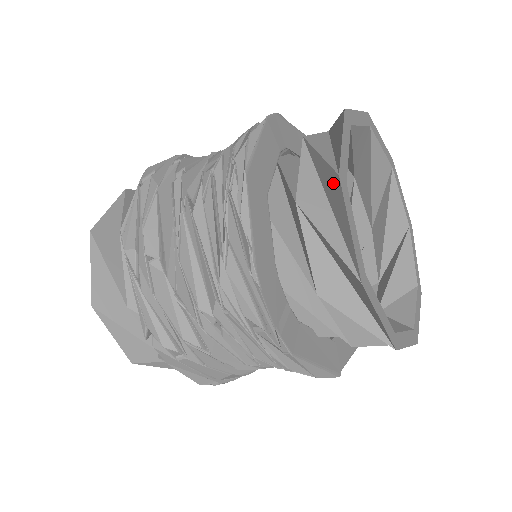
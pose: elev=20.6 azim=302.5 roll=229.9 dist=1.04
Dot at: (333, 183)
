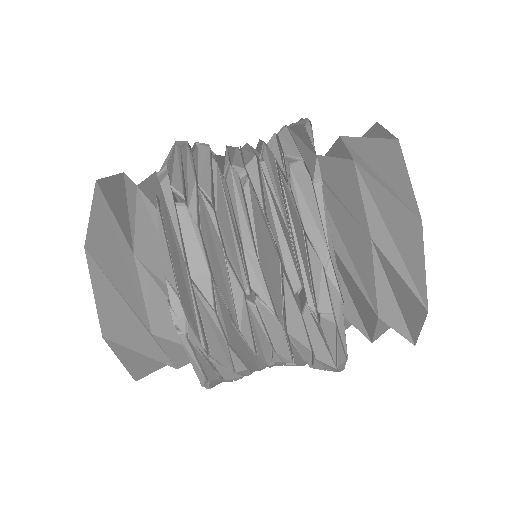
Dot at: (369, 134)
